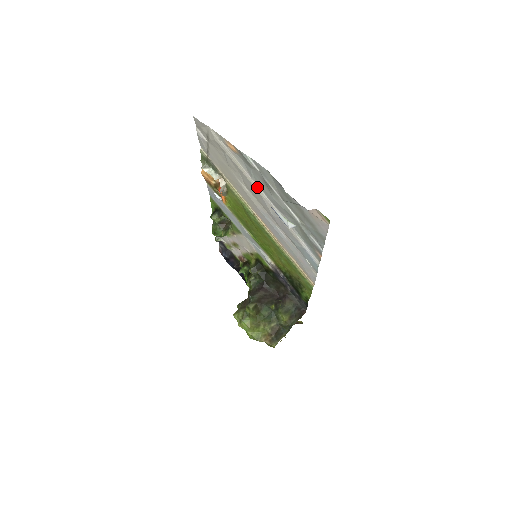
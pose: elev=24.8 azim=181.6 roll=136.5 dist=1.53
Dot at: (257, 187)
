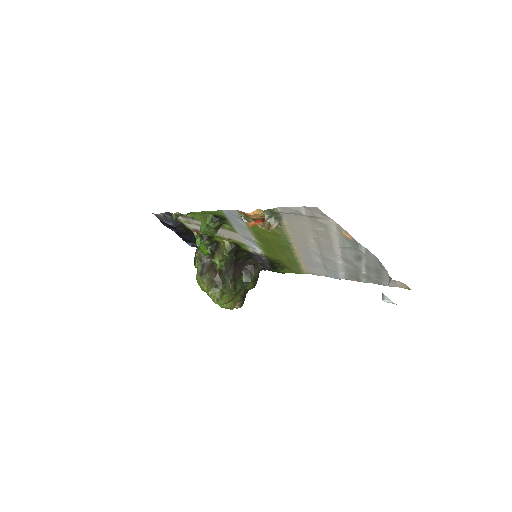
Dot at: (337, 249)
